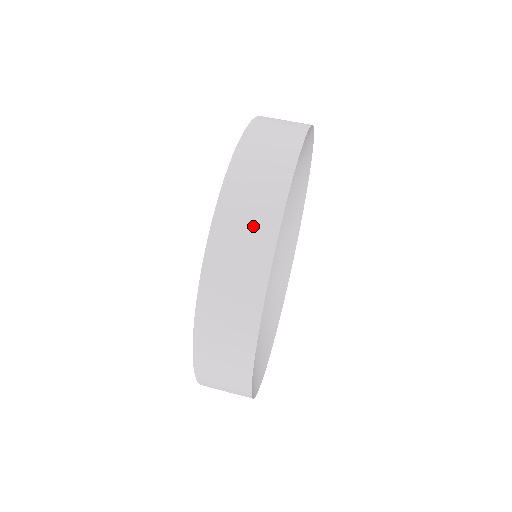
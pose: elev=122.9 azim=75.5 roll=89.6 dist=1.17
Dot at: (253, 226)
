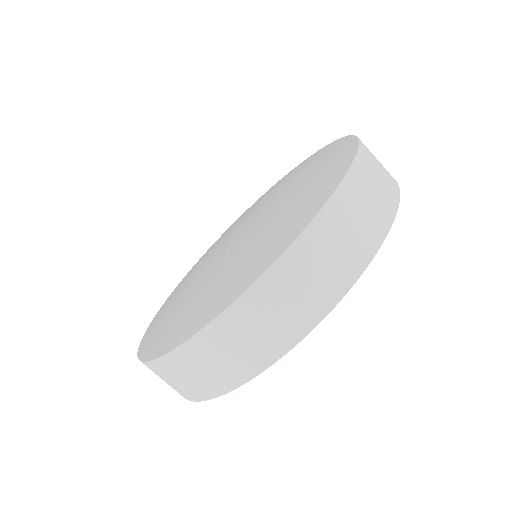
Dot at: occluded
